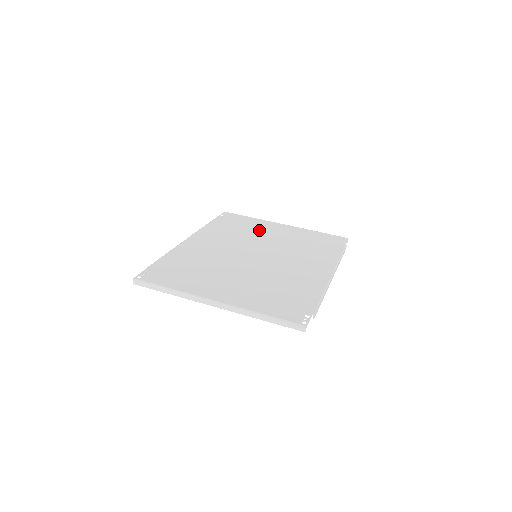
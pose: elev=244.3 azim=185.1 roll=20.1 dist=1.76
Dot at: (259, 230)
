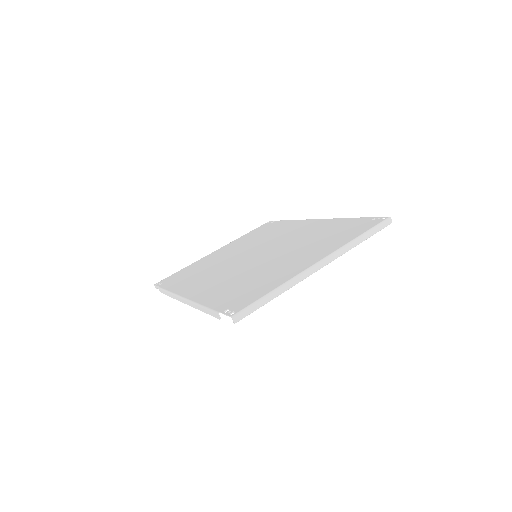
Dot at: (212, 261)
